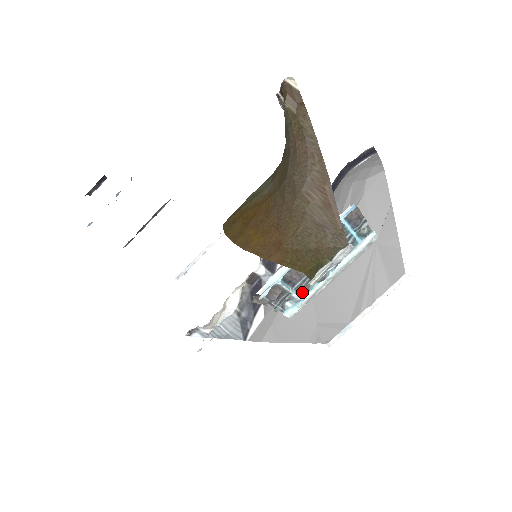
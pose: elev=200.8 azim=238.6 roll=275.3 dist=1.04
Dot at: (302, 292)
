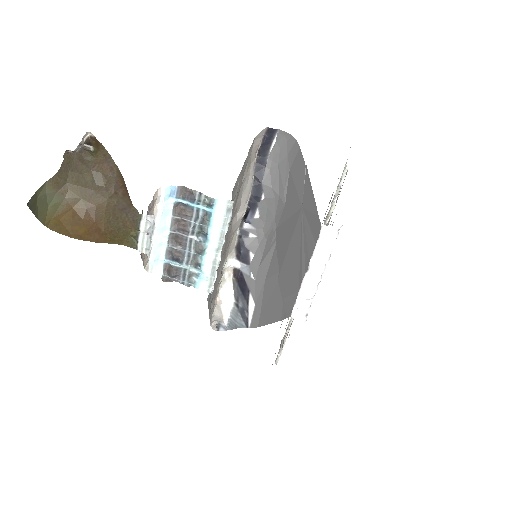
Dot at: (196, 266)
